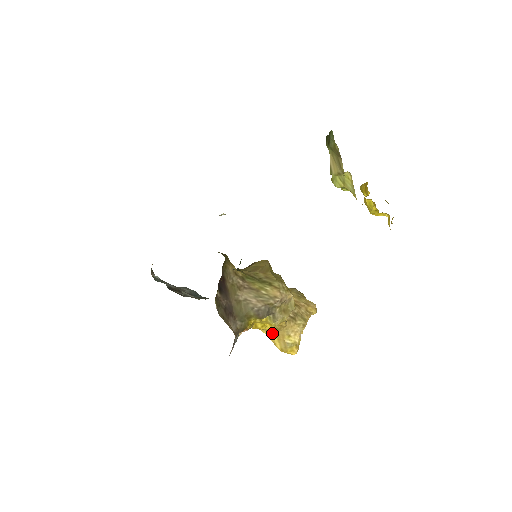
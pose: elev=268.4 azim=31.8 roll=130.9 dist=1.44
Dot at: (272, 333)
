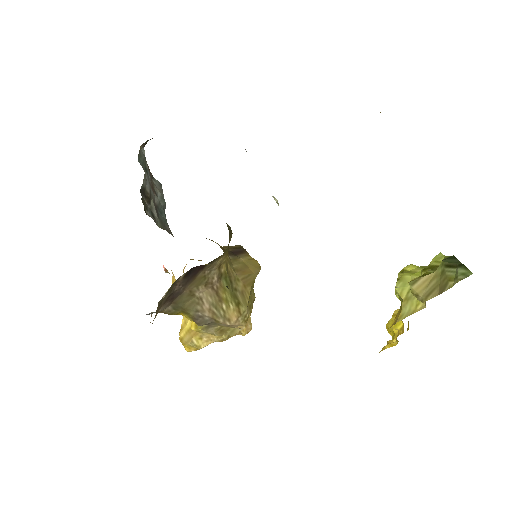
Dot at: (190, 321)
